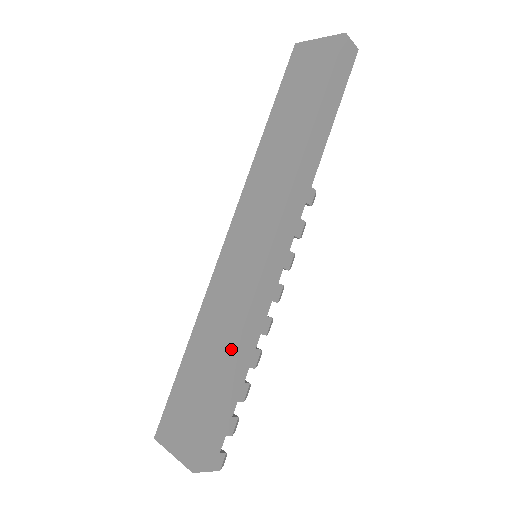
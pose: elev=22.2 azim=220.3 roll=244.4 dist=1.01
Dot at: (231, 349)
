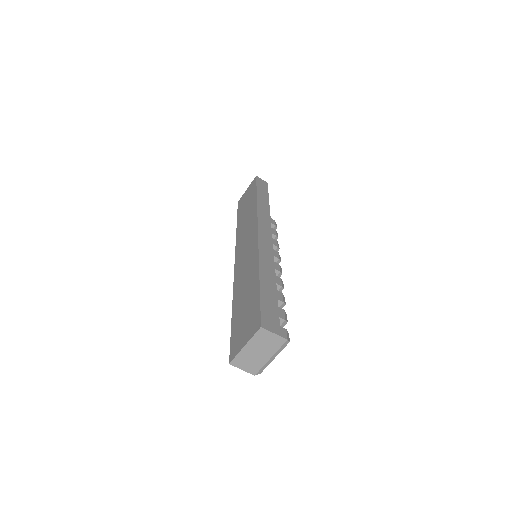
Dot at: (257, 271)
